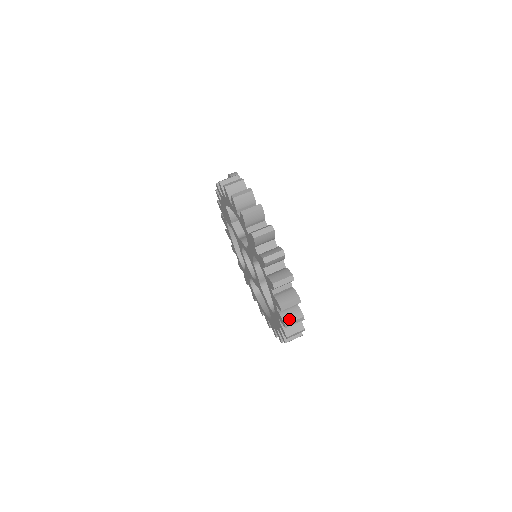
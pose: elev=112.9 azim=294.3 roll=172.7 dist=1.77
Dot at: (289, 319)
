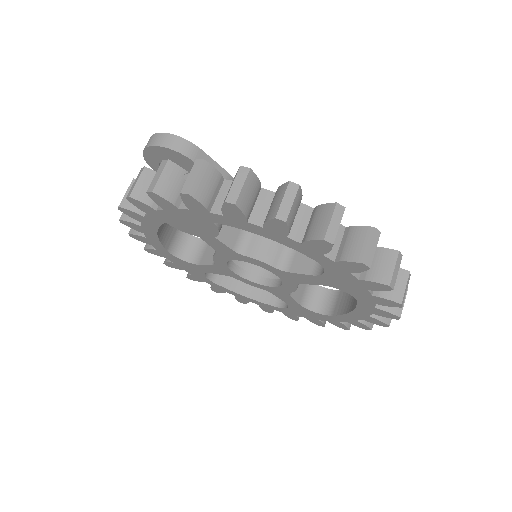
Dot at: occluded
